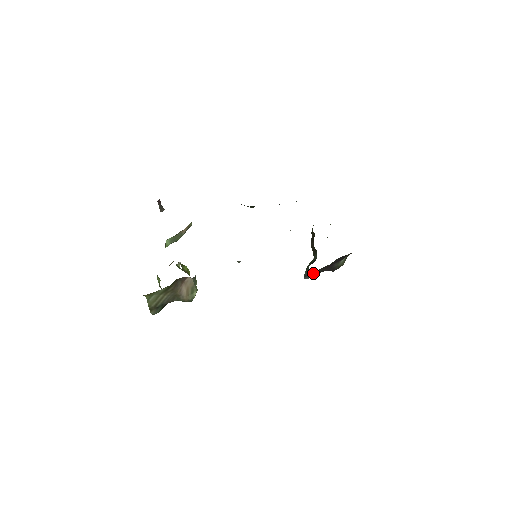
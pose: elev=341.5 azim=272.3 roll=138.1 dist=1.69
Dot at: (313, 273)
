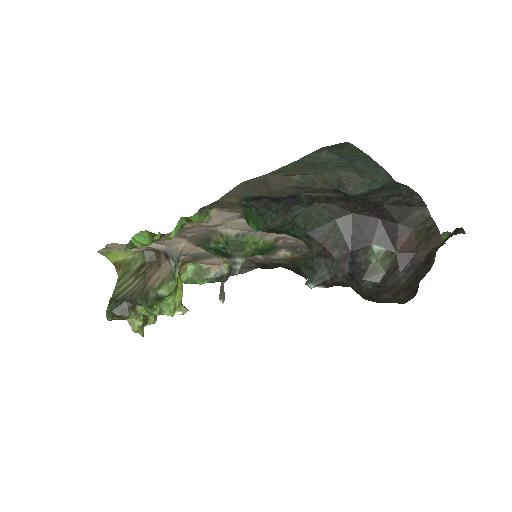
Dot at: (321, 270)
